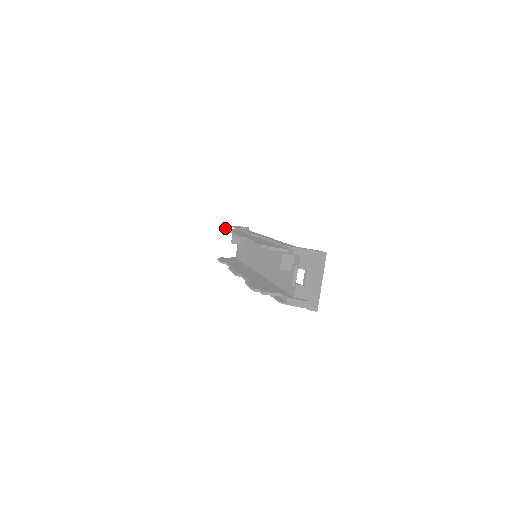
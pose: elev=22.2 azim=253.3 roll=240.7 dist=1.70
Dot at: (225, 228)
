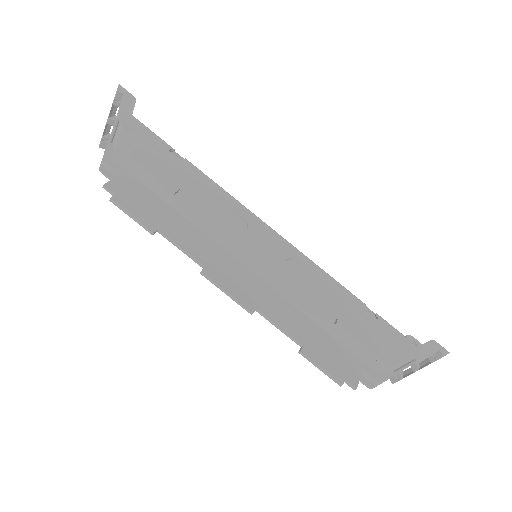
Dot at: (137, 155)
